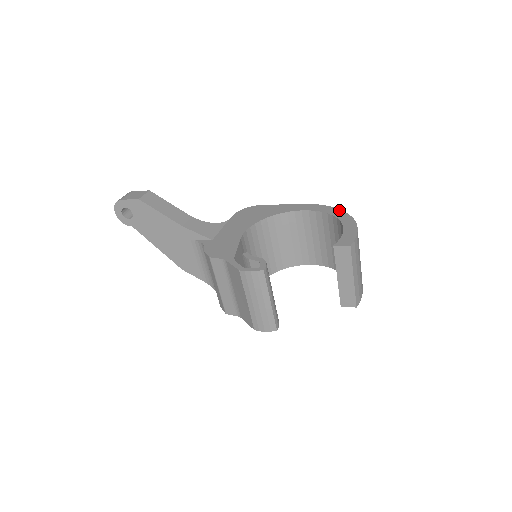
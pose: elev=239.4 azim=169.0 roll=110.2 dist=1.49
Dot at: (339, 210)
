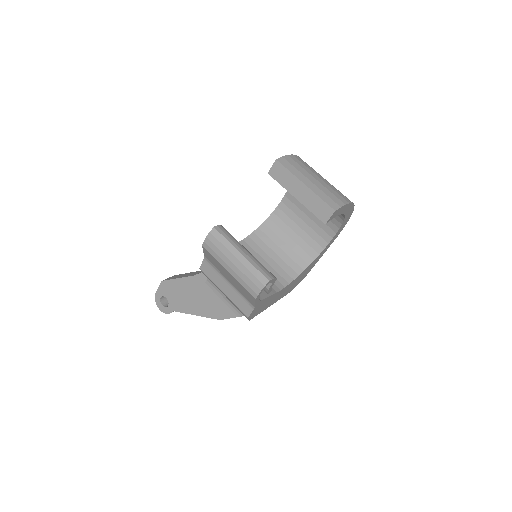
Dot at: occluded
